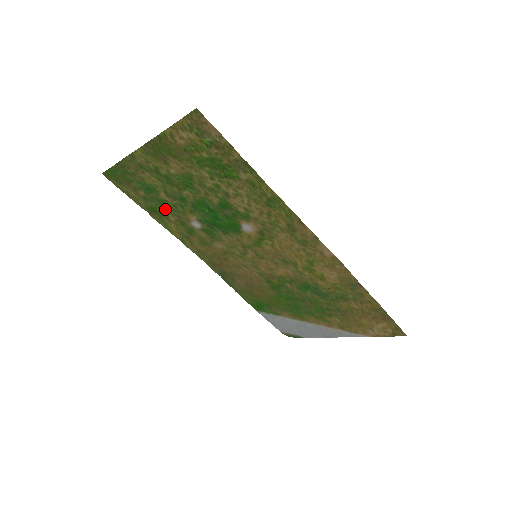
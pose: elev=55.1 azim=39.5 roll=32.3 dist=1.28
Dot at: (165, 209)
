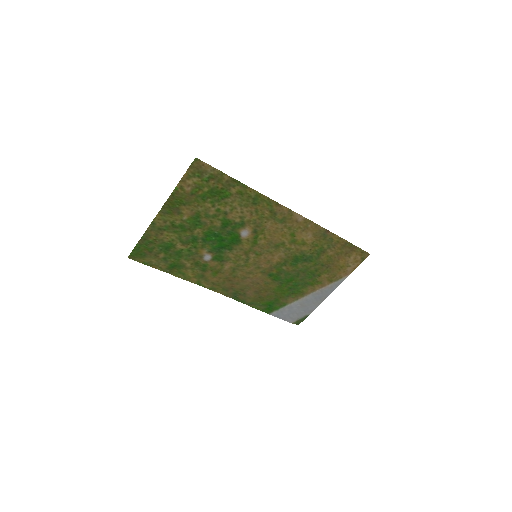
Dot at: (182, 259)
